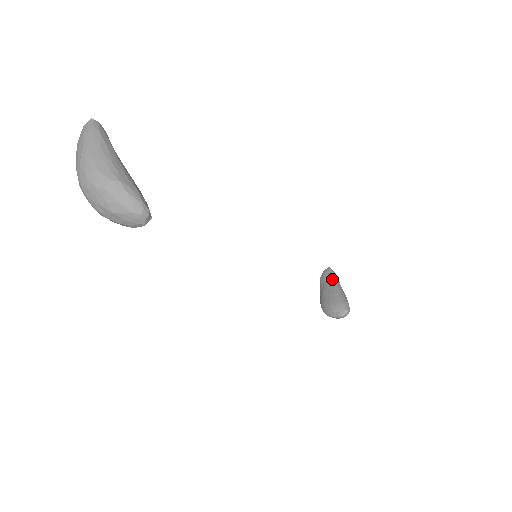
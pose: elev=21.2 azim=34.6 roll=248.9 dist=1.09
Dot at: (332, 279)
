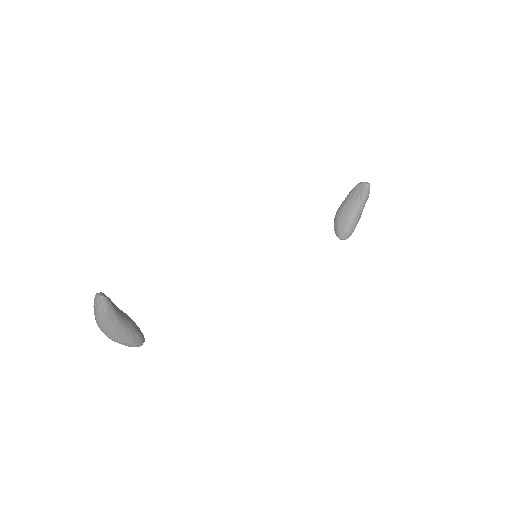
Dot at: (359, 201)
